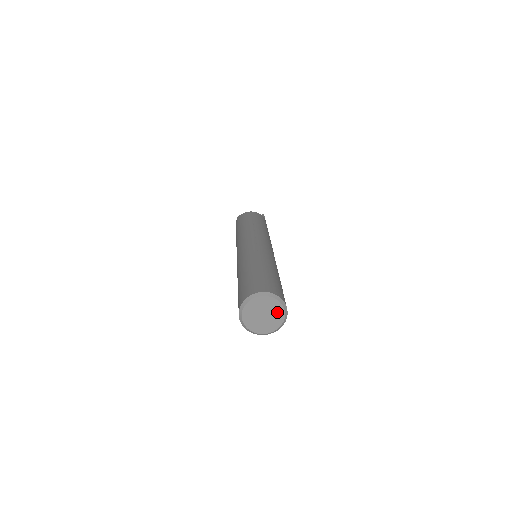
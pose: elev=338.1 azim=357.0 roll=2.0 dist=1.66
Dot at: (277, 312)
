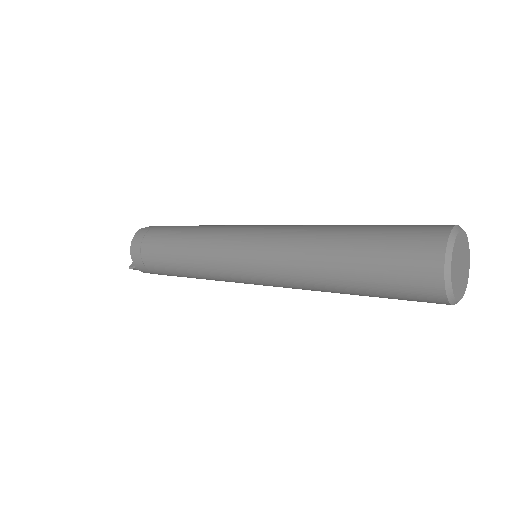
Dot at: (466, 270)
